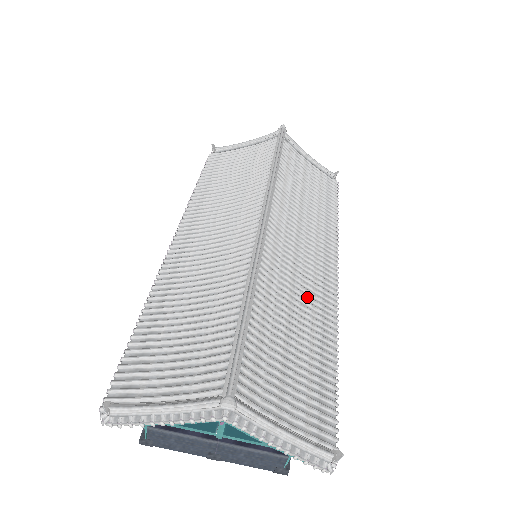
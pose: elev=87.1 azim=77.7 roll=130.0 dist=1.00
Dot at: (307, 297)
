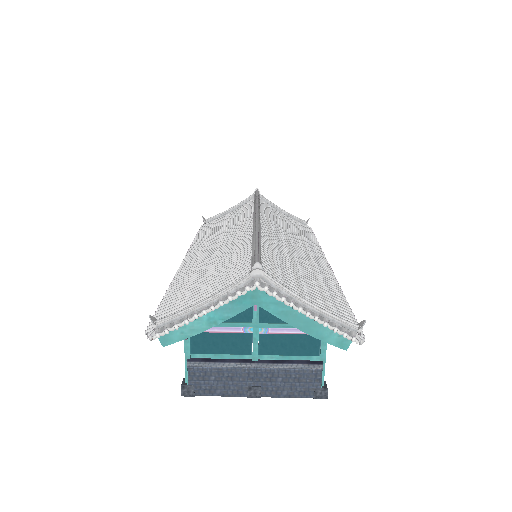
Dot at: (305, 263)
